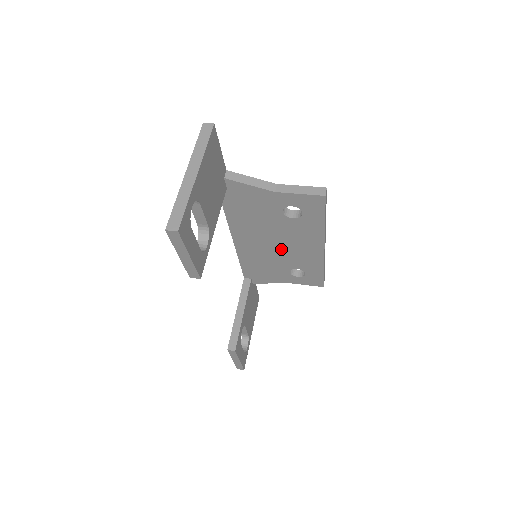
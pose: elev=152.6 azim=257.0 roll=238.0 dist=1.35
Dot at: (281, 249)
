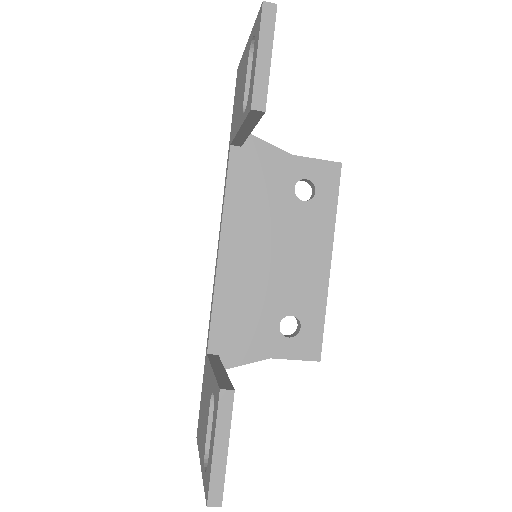
Dot at: (278, 267)
